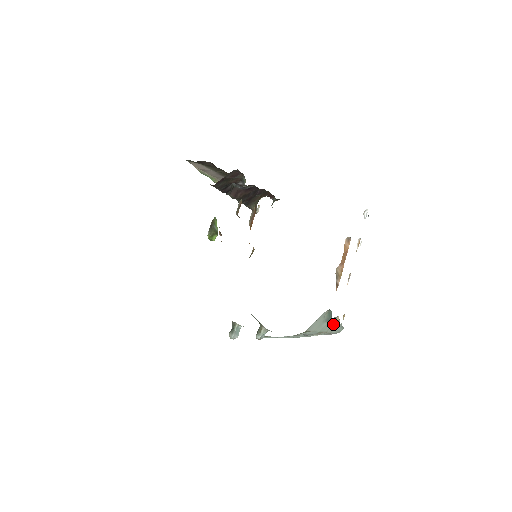
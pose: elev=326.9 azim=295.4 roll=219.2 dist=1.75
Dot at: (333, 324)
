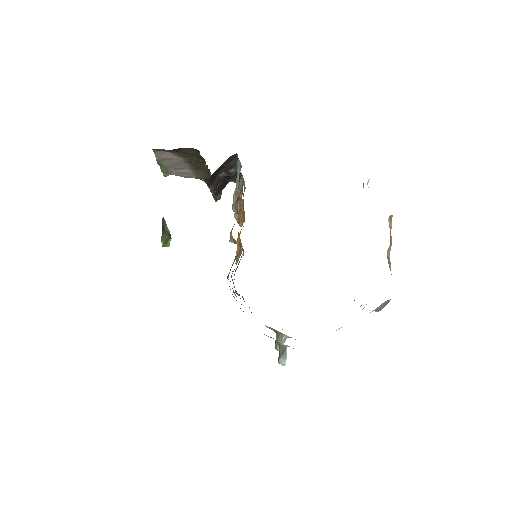
Dot at: occluded
